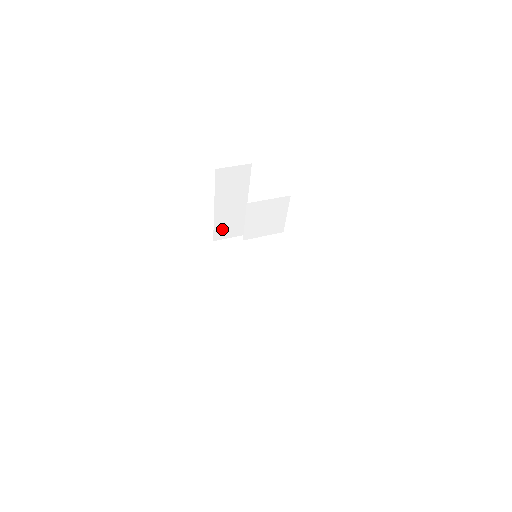
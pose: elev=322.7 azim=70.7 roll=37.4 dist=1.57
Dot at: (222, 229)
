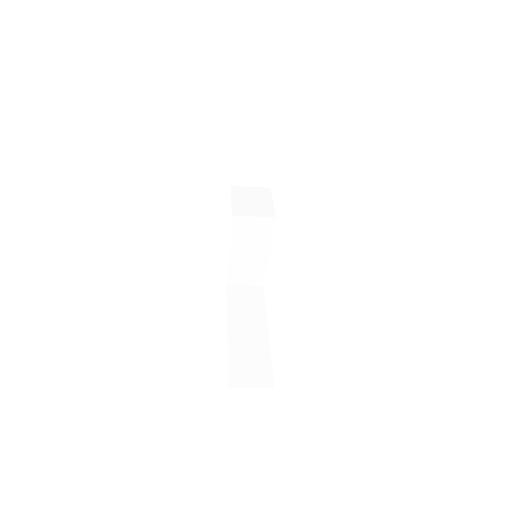
Dot at: (240, 368)
